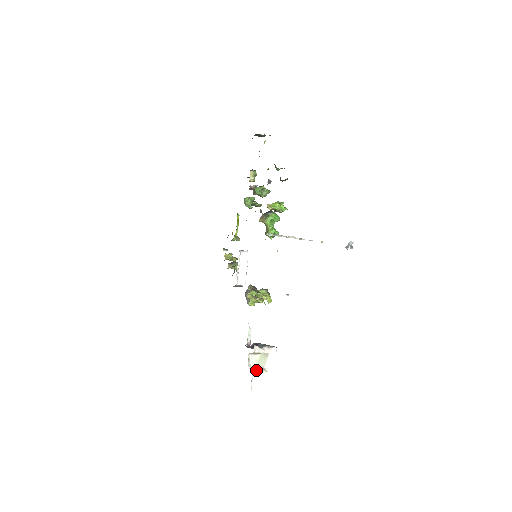
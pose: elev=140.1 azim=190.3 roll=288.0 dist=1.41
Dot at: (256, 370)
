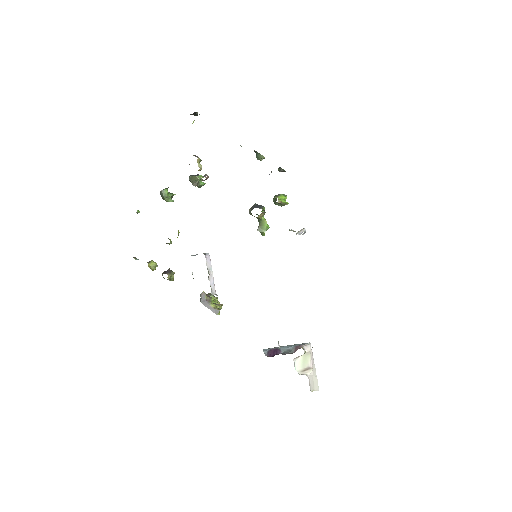
Dot at: (304, 372)
